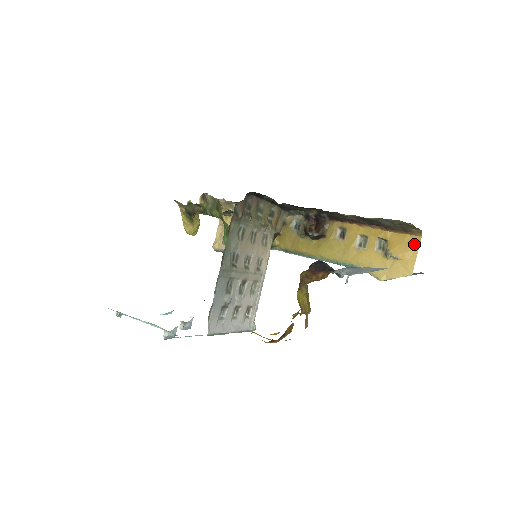
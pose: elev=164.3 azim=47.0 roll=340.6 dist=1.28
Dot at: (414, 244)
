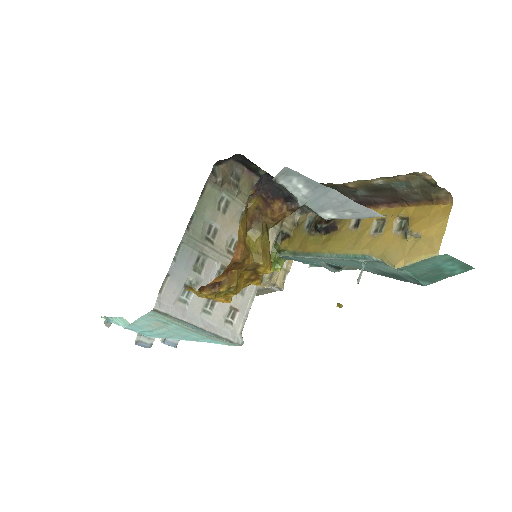
Dot at: (442, 215)
